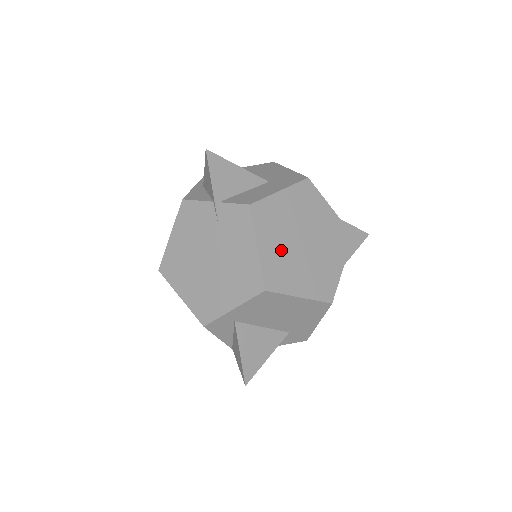
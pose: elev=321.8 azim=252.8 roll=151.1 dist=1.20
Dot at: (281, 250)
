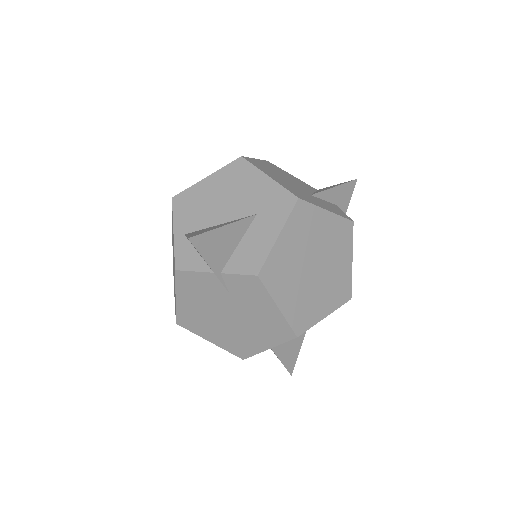
Dot at: (298, 292)
